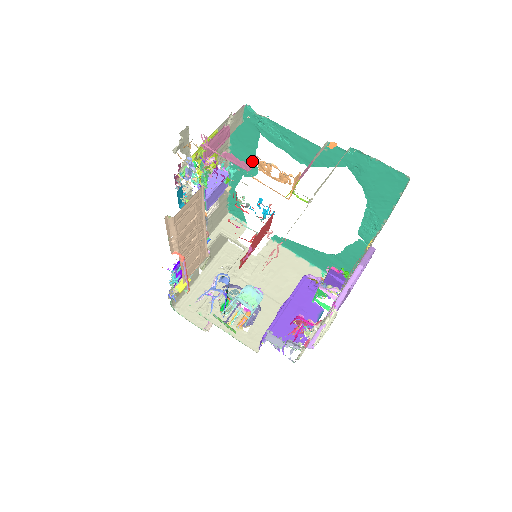
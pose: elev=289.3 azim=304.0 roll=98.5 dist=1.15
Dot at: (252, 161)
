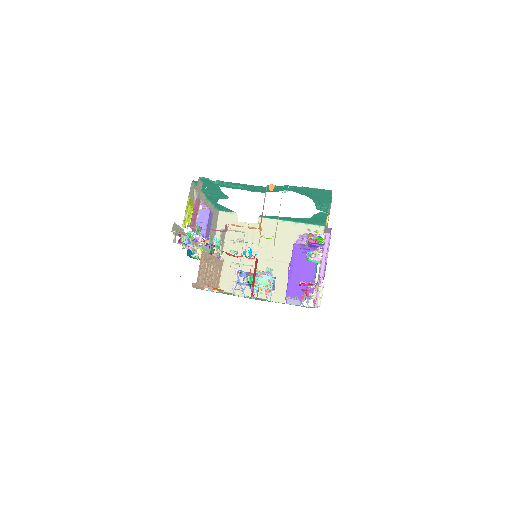
Dot at: (226, 226)
